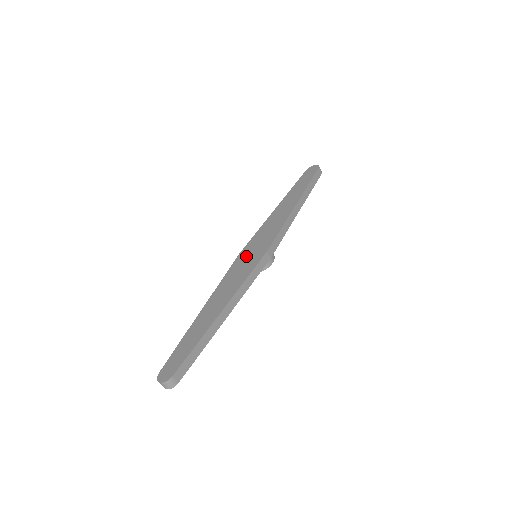
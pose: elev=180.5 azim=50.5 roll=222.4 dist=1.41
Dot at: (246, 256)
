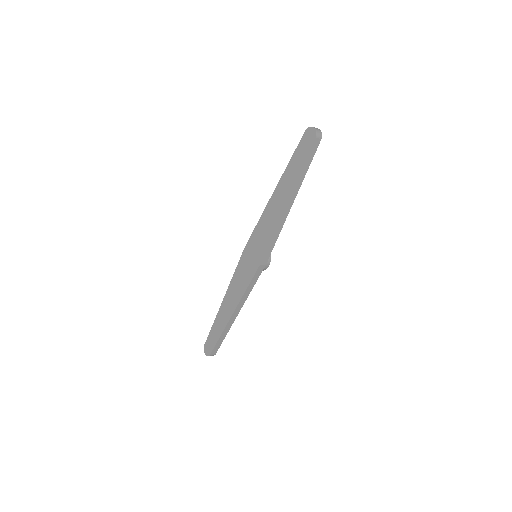
Dot at: (247, 258)
